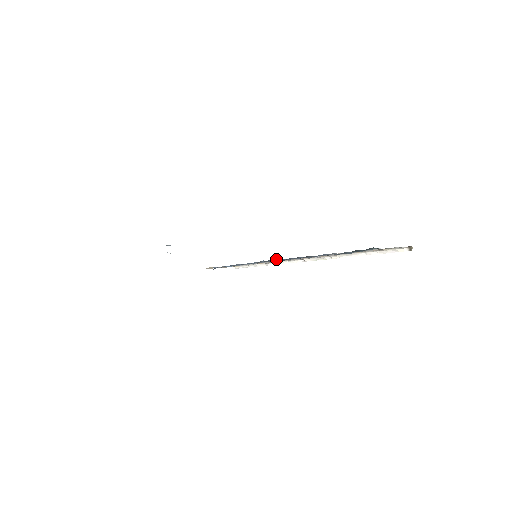
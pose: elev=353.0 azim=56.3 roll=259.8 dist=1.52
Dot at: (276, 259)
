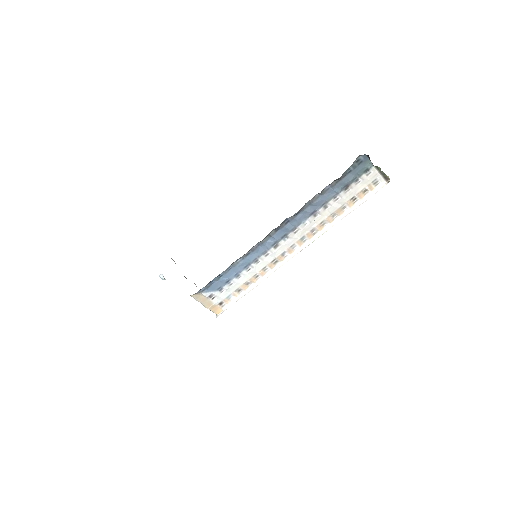
Dot at: (285, 221)
